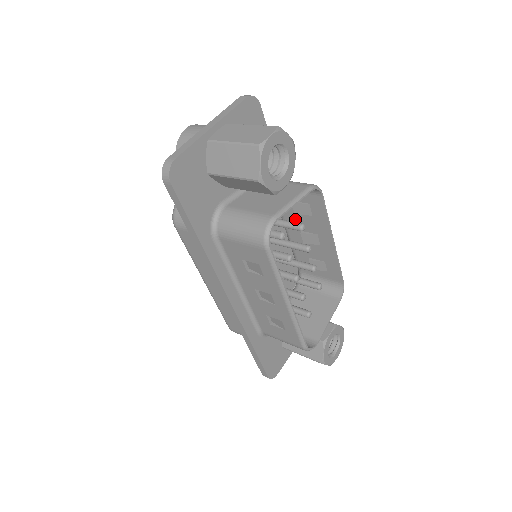
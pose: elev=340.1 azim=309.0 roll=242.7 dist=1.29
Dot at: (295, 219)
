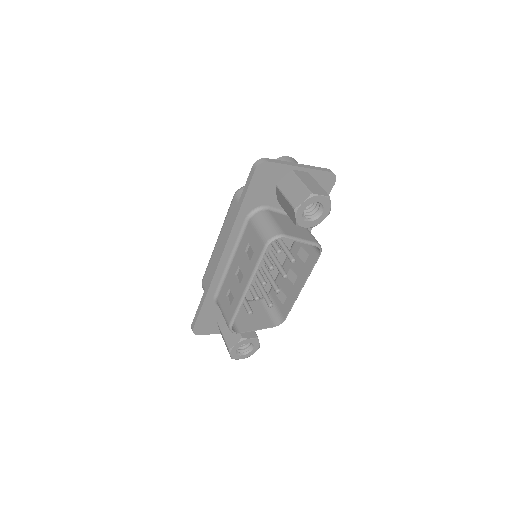
Dot at: (295, 258)
